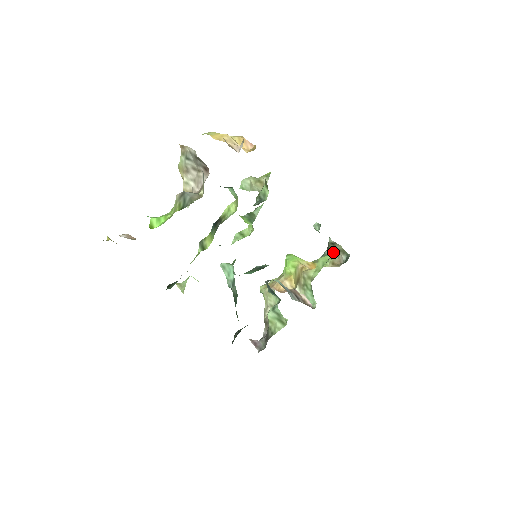
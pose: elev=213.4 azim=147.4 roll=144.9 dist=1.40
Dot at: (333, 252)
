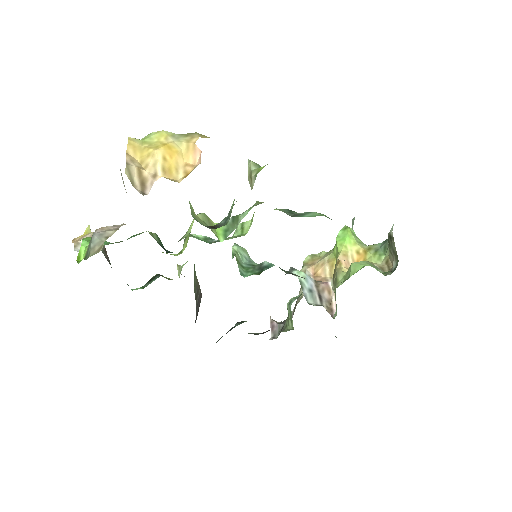
Dot at: (389, 248)
